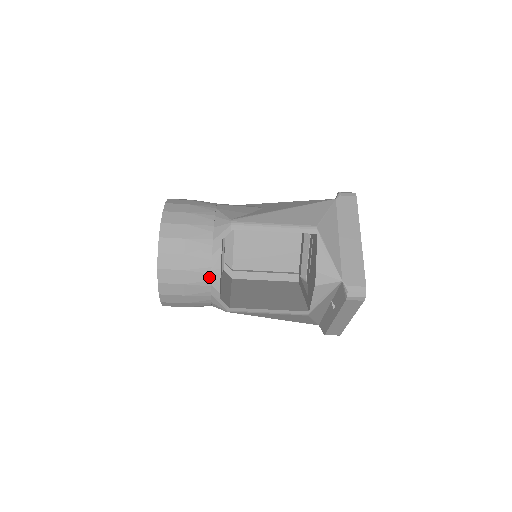
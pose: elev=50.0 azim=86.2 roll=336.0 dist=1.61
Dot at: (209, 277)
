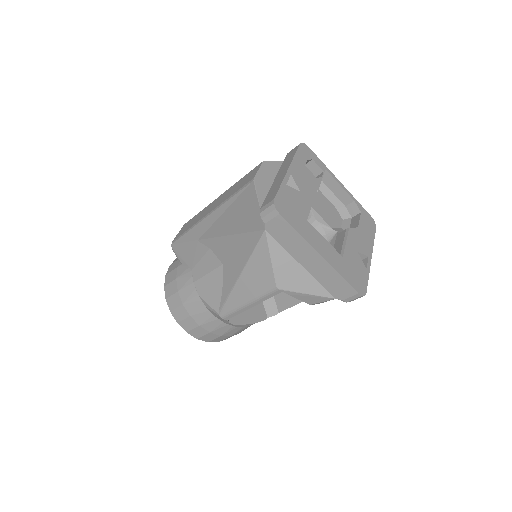
Dot at: (248, 326)
